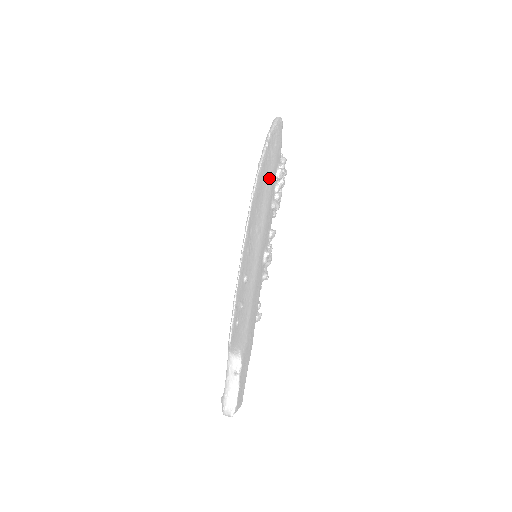
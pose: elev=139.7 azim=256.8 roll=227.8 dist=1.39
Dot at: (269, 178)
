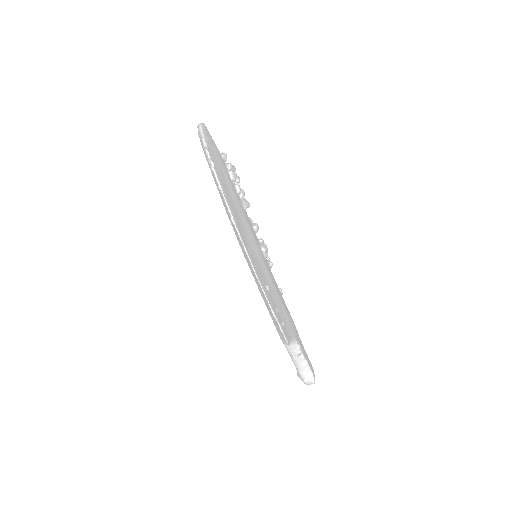
Dot at: (230, 190)
